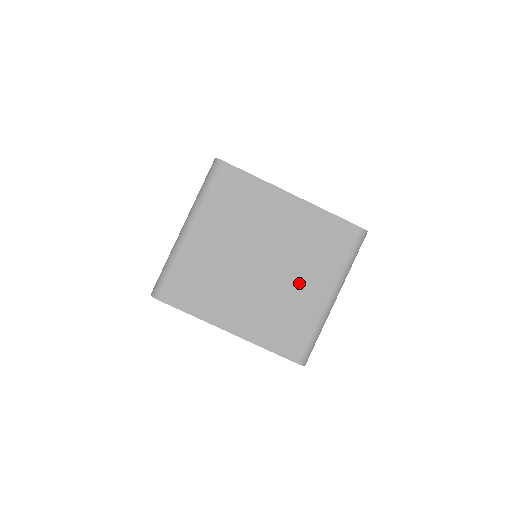
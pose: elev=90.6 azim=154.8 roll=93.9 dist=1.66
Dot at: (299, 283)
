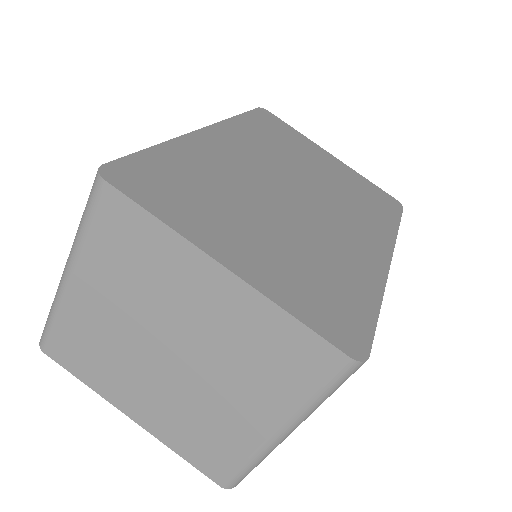
Dot at: (227, 399)
